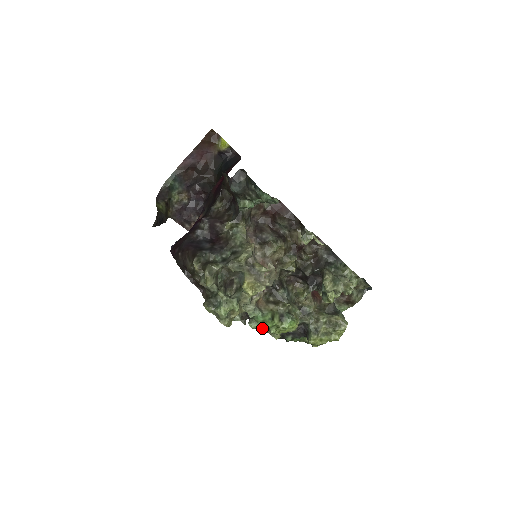
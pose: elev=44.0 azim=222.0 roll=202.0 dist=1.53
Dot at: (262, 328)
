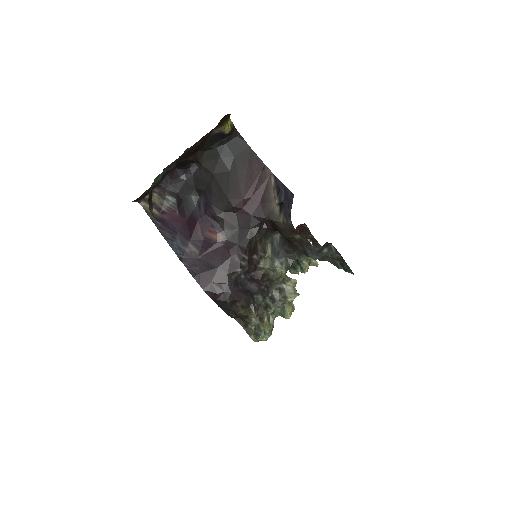
Dot at: occluded
